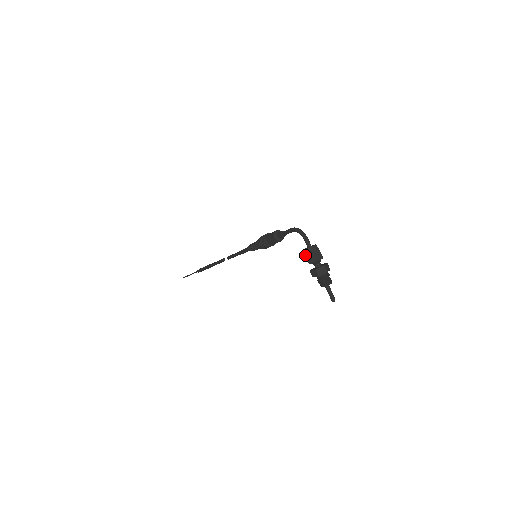
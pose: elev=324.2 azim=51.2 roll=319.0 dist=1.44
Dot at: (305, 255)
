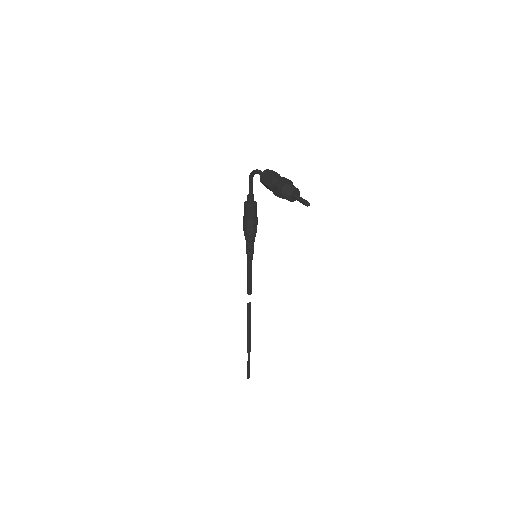
Dot at: (261, 182)
